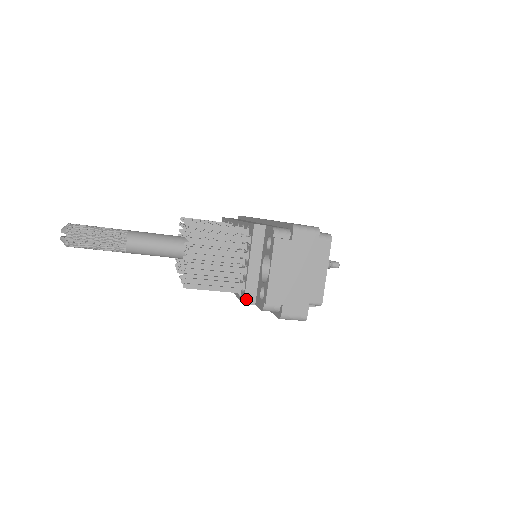
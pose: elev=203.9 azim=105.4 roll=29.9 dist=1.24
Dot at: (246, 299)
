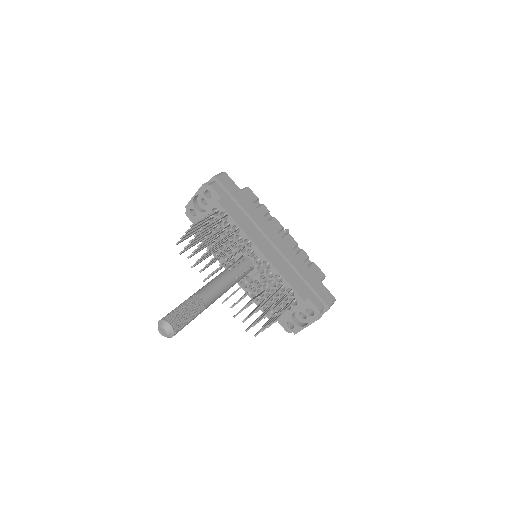
Dot at: occluded
